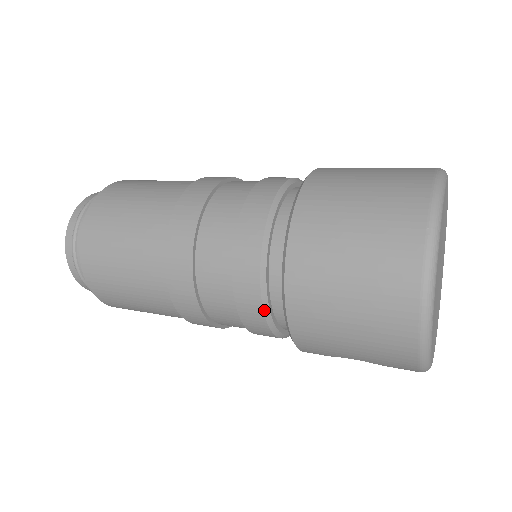
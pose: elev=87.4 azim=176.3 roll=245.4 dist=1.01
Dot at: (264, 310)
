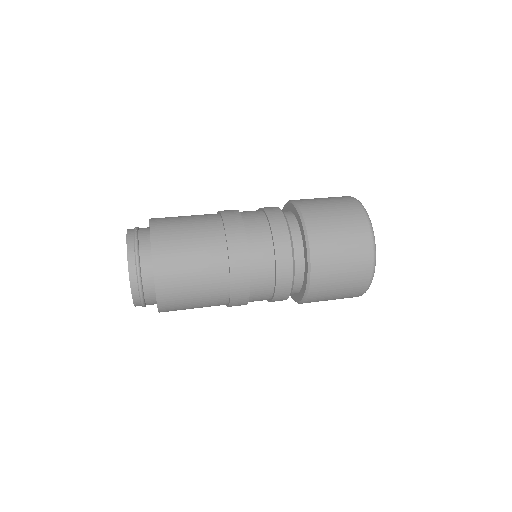
Dot at: occluded
